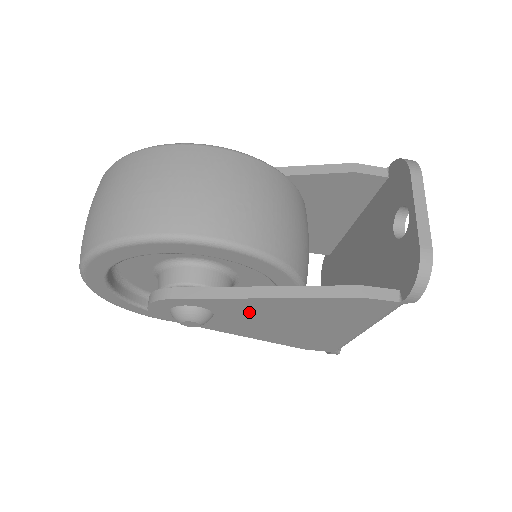
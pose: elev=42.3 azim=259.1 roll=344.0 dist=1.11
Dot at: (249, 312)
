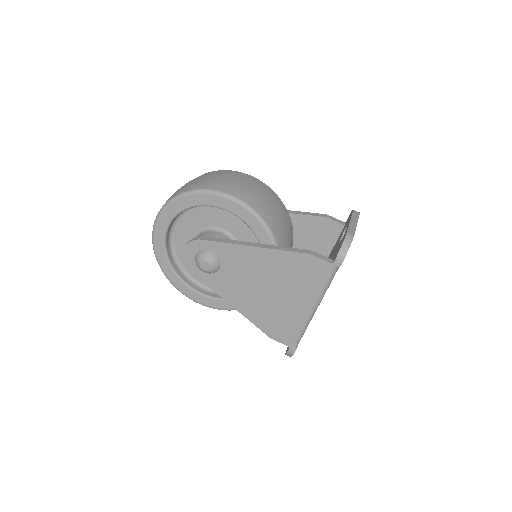
Dot at: (242, 266)
